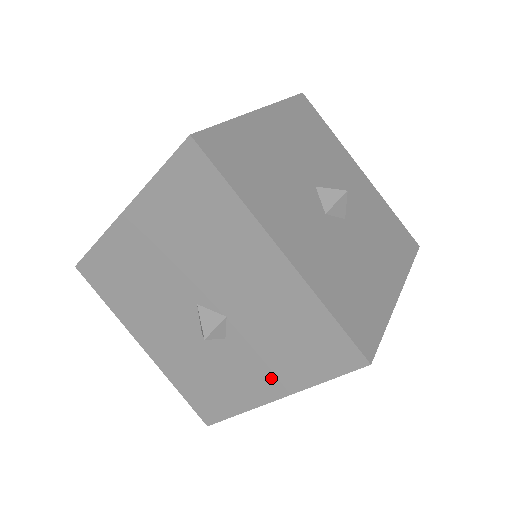
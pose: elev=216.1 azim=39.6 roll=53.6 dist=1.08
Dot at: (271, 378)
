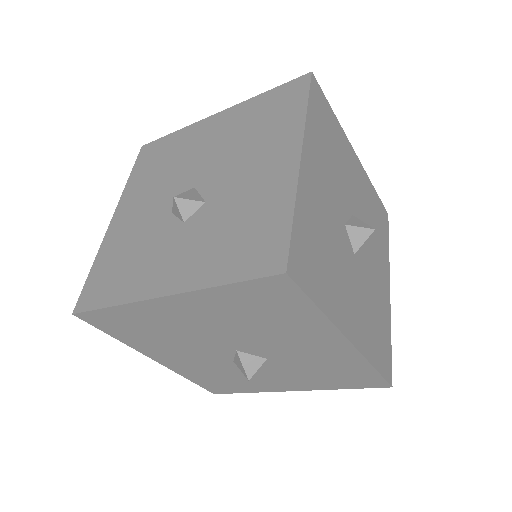
Dot at: (296, 384)
